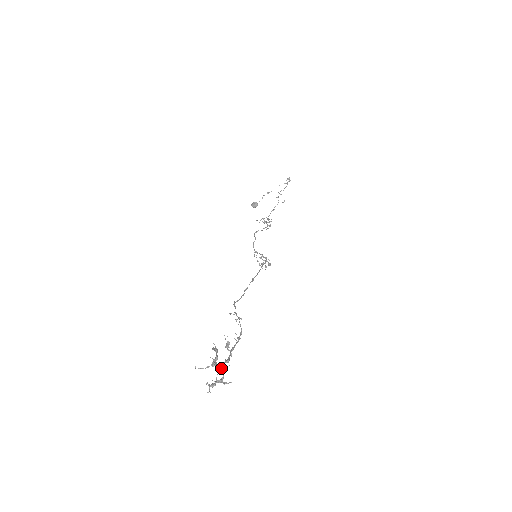
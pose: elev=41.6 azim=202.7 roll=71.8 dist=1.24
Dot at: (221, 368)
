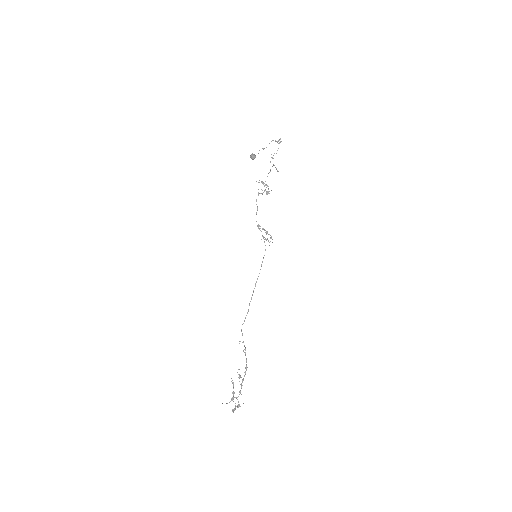
Dot at: occluded
